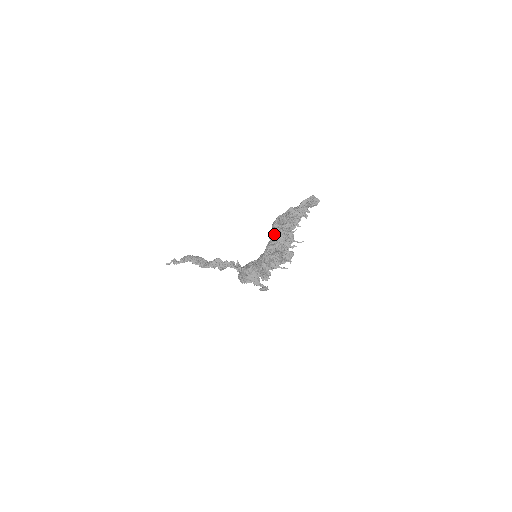
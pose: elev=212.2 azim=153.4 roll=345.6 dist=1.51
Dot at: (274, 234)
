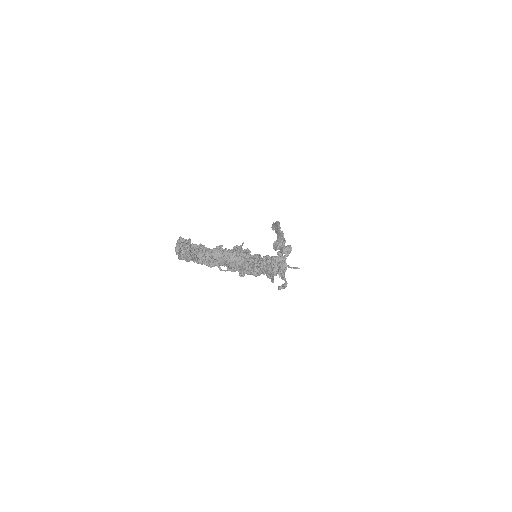
Dot at: occluded
